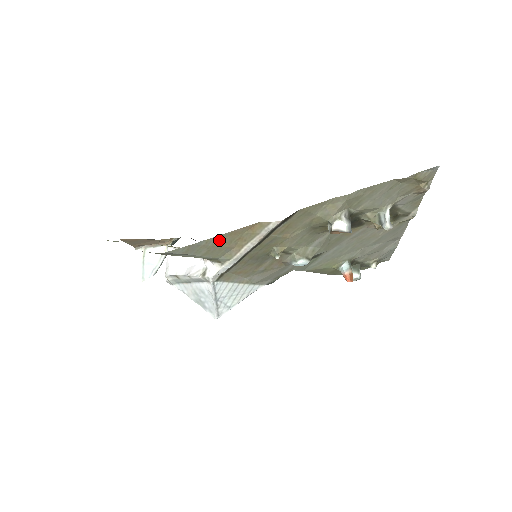
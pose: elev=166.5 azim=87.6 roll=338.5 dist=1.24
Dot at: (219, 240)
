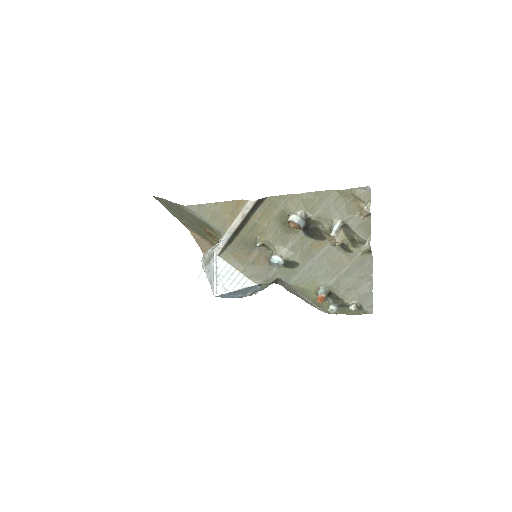
Dot at: (218, 208)
